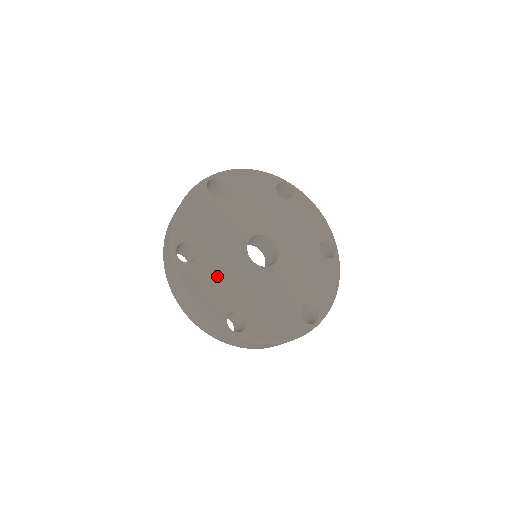
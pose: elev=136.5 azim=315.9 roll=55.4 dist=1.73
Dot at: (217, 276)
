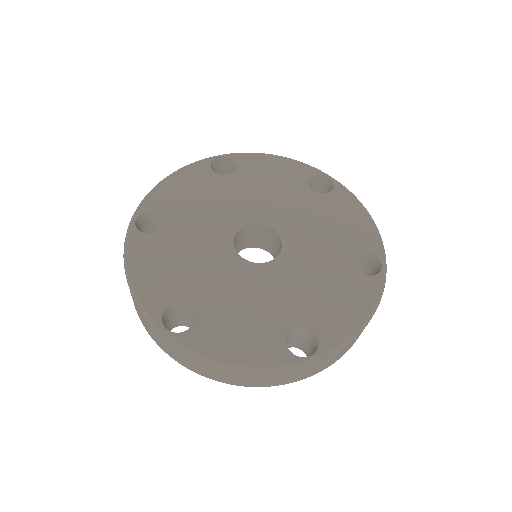
Dot at: (235, 313)
